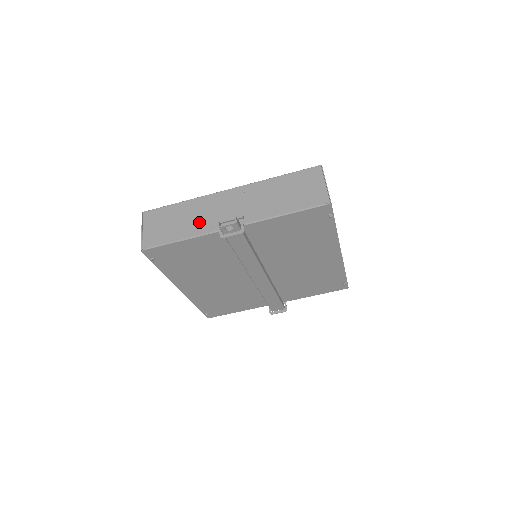
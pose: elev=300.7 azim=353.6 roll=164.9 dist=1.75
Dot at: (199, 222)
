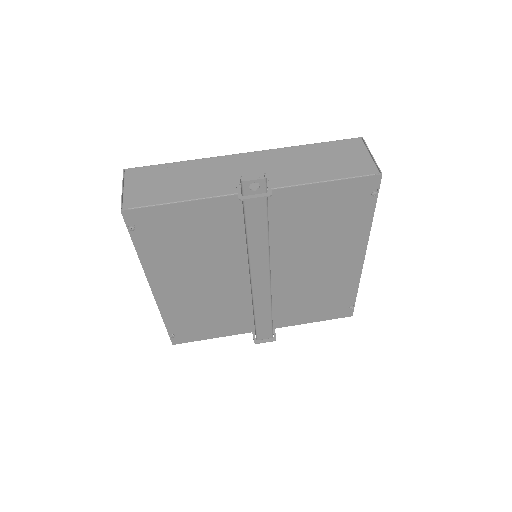
Dot at: (206, 183)
